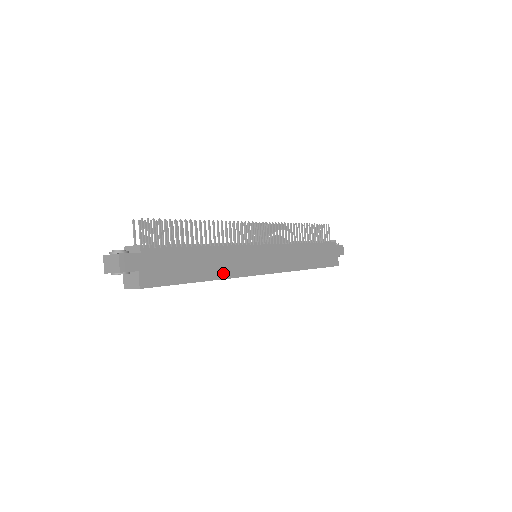
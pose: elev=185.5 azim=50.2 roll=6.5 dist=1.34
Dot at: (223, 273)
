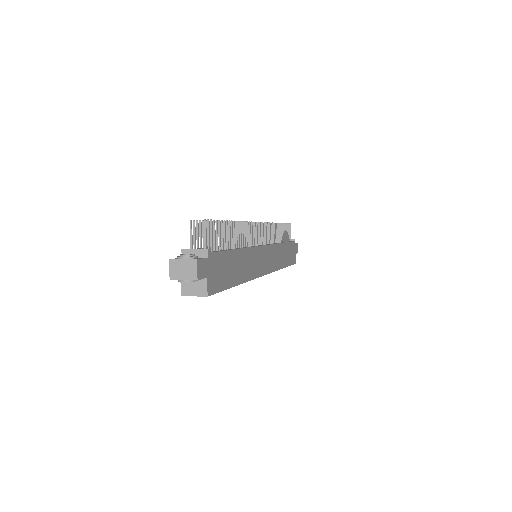
Dot at: (247, 275)
